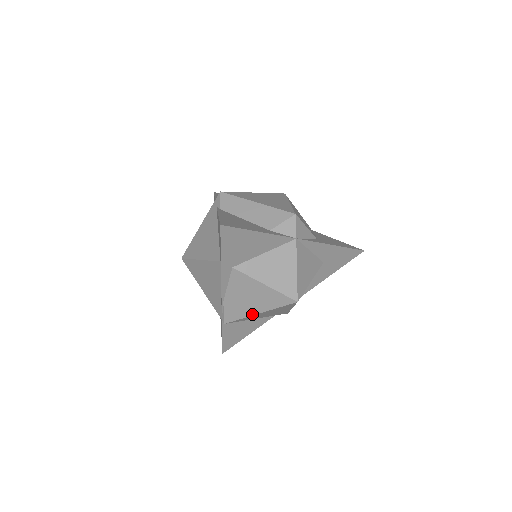
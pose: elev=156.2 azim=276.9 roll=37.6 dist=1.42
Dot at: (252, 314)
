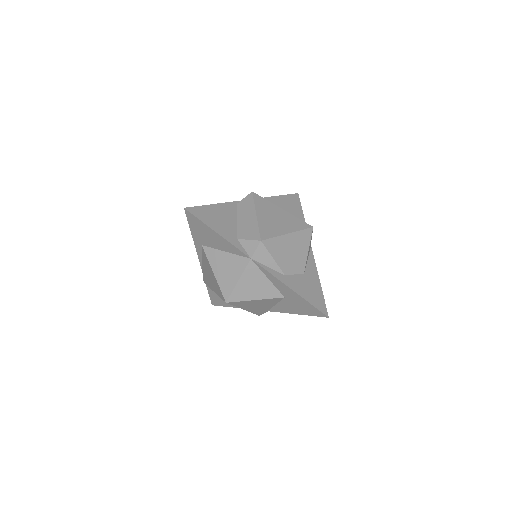
Dot at: (212, 289)
